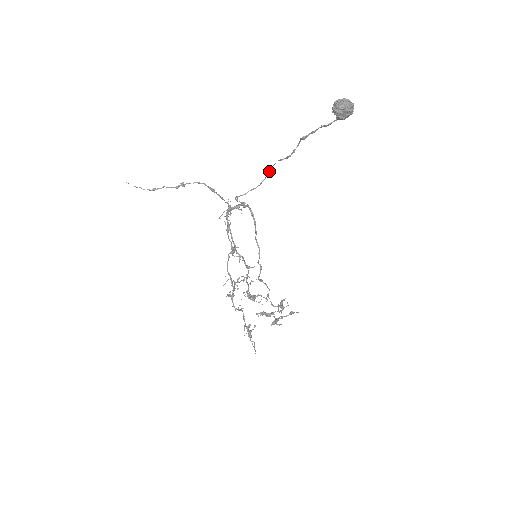
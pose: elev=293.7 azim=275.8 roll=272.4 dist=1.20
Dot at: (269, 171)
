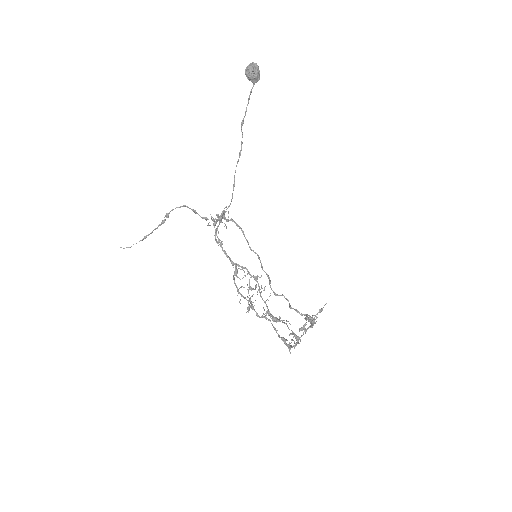
Dot at: (234, 181)
